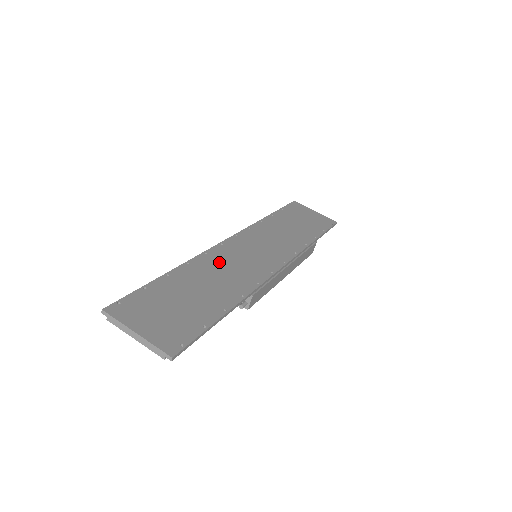
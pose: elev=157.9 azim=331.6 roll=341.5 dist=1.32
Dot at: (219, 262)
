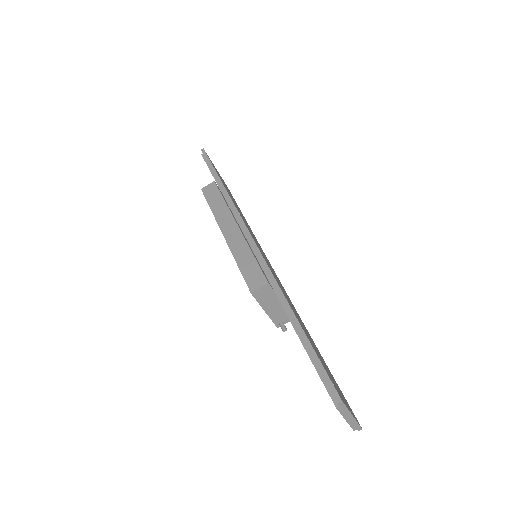
Dot at: occluded
